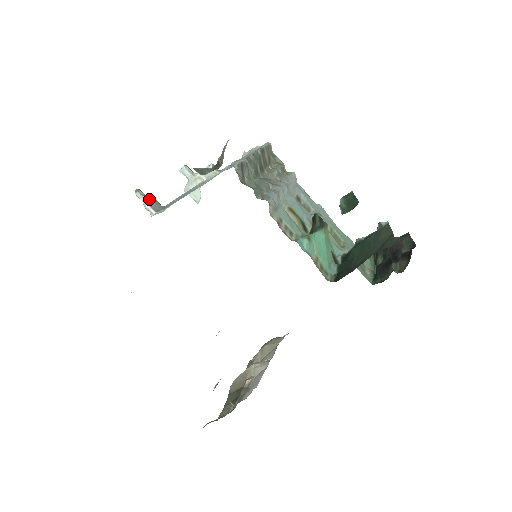
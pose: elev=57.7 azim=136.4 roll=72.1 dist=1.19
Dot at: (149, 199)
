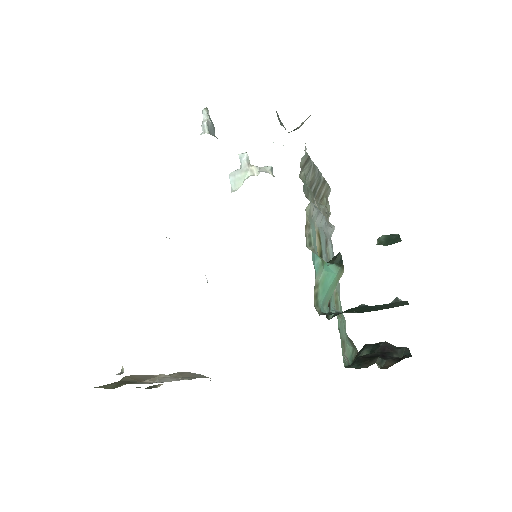
Dot at: (211, 121)
